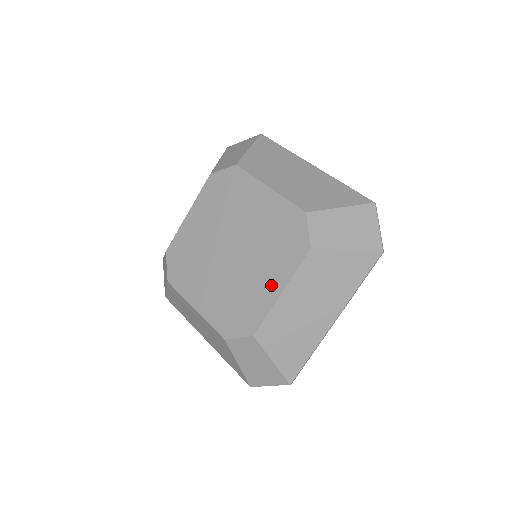
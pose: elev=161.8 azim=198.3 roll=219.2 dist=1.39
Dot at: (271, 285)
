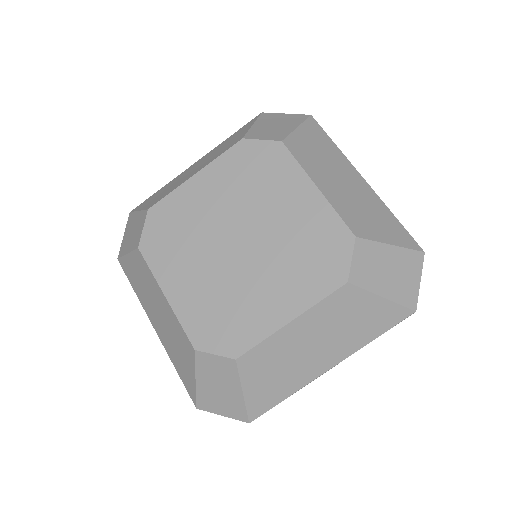
Dot at: (280, 306)
